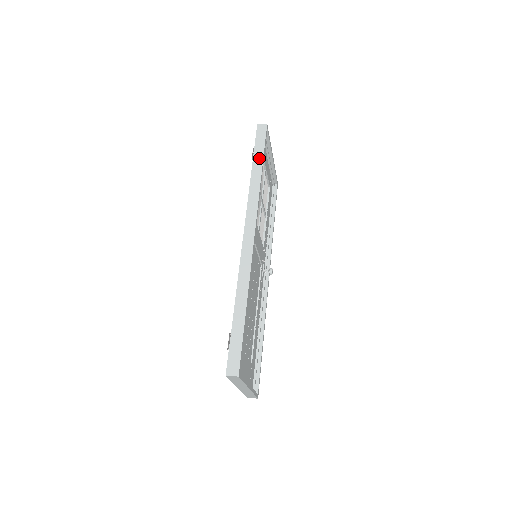
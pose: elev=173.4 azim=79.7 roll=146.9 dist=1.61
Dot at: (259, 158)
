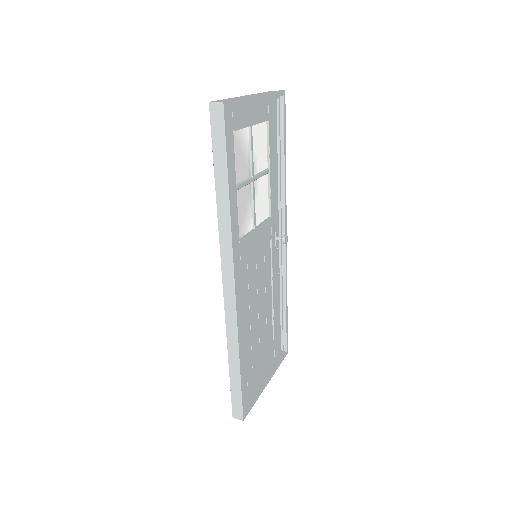
Dot at: (222, 173)
